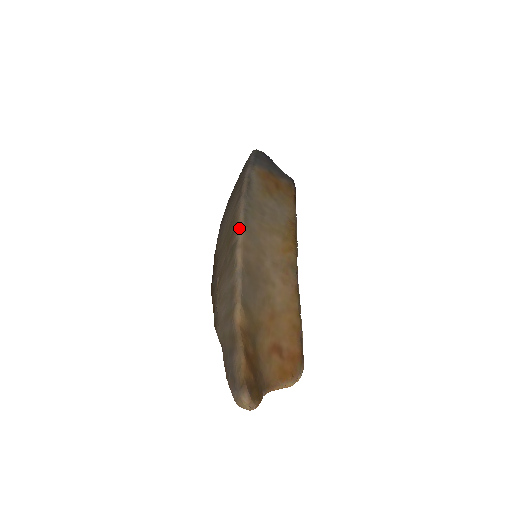
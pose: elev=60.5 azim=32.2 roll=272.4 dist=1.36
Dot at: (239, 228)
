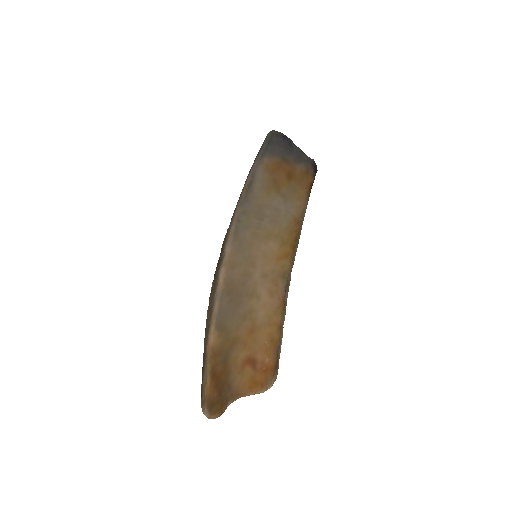
Dot at: (227, 244)
